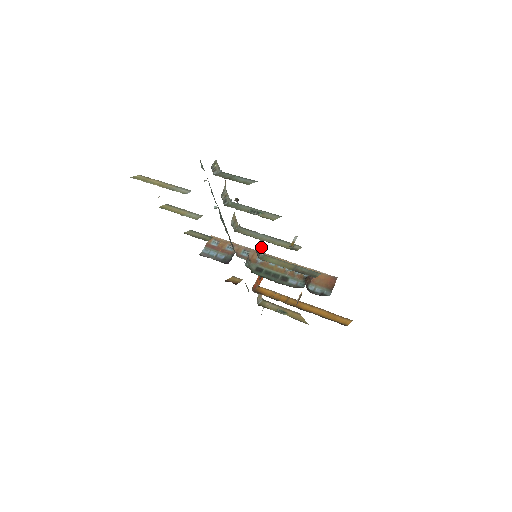
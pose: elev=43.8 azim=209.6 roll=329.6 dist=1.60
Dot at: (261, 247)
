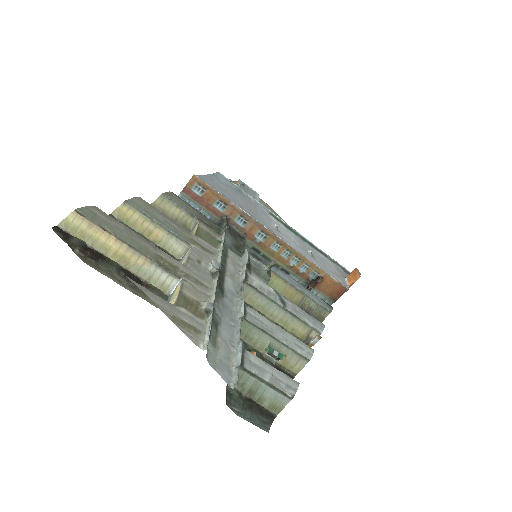
Dot at: (267, 273)
